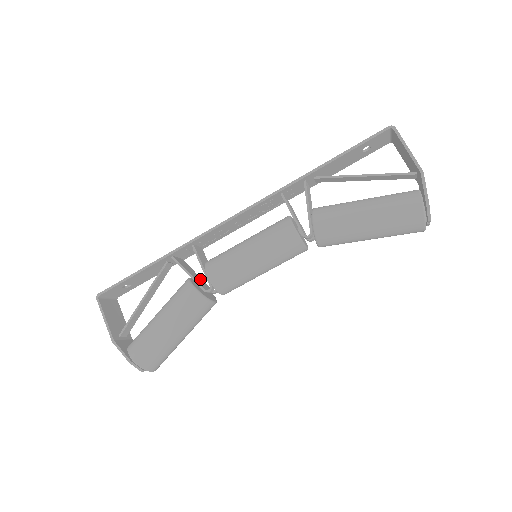
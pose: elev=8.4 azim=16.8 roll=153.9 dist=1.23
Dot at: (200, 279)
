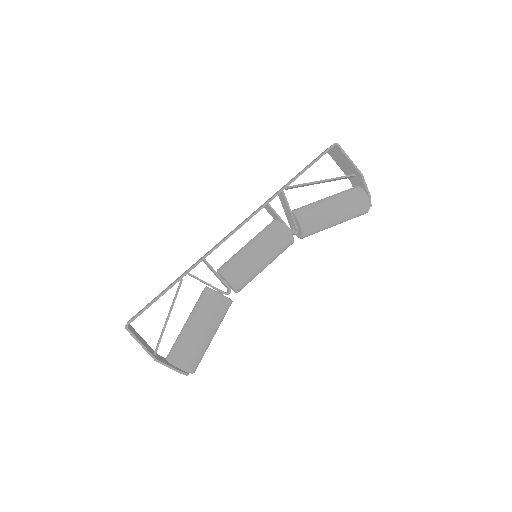
Dot at: occluded
